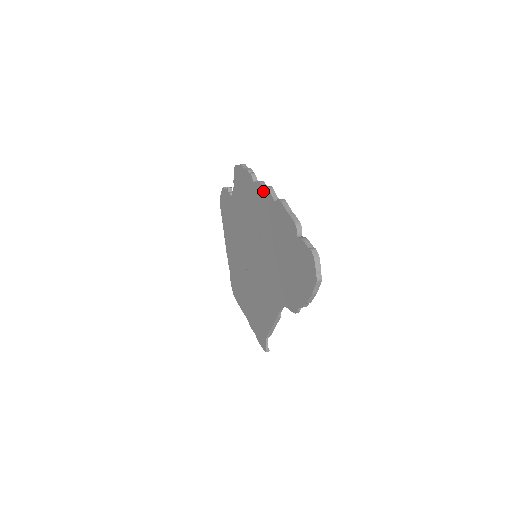
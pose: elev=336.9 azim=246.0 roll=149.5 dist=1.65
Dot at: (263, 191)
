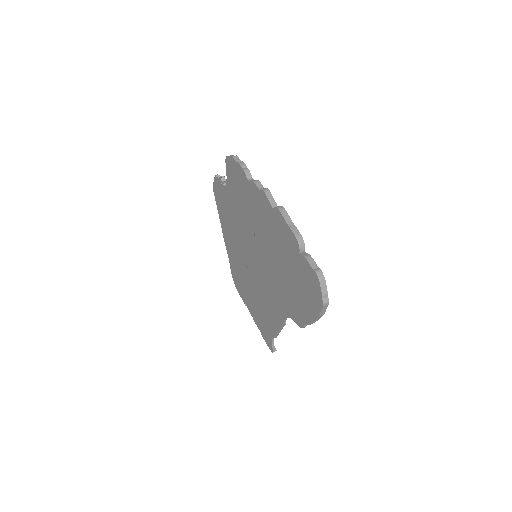
Dot at: (259, 193)
